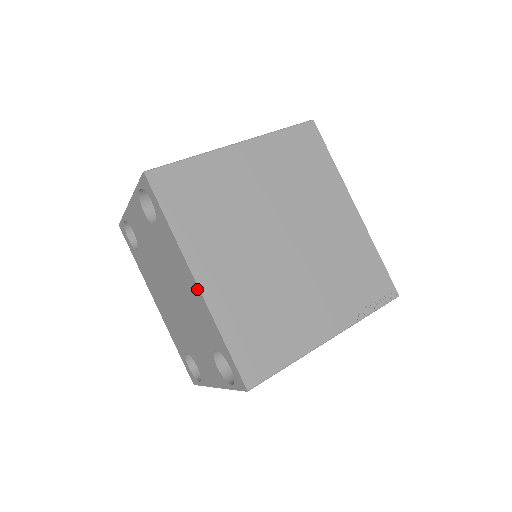
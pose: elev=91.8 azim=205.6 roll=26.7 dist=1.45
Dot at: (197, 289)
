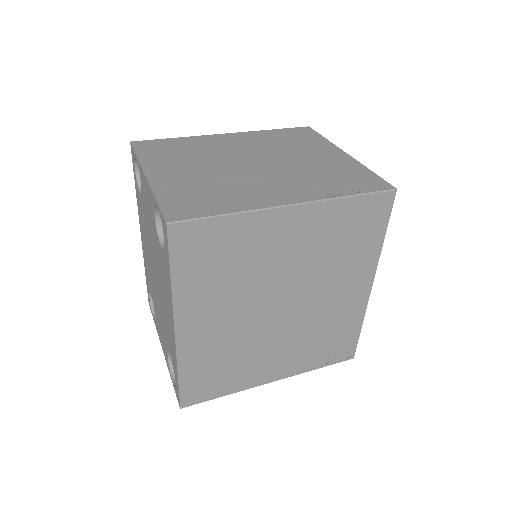
Dot at: (174, 334)
